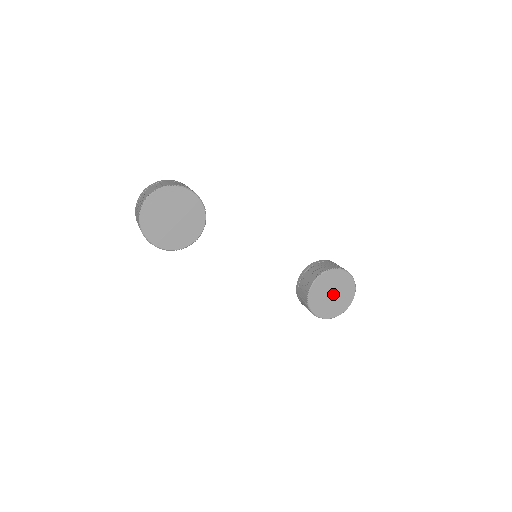
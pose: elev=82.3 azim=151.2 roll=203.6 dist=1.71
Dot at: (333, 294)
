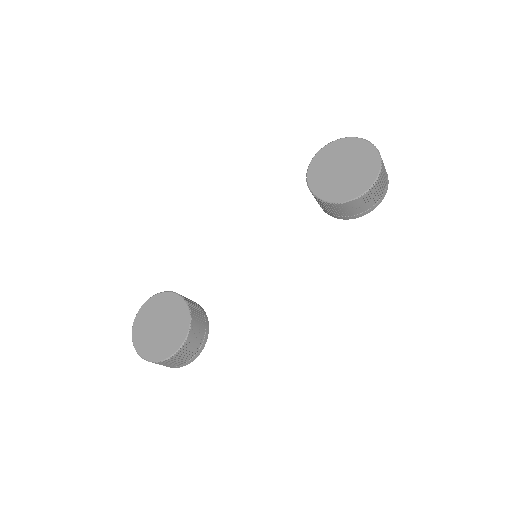
Dot at: (343, 168)
